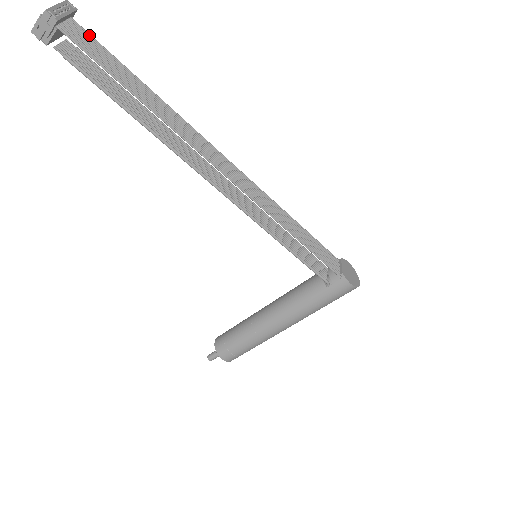
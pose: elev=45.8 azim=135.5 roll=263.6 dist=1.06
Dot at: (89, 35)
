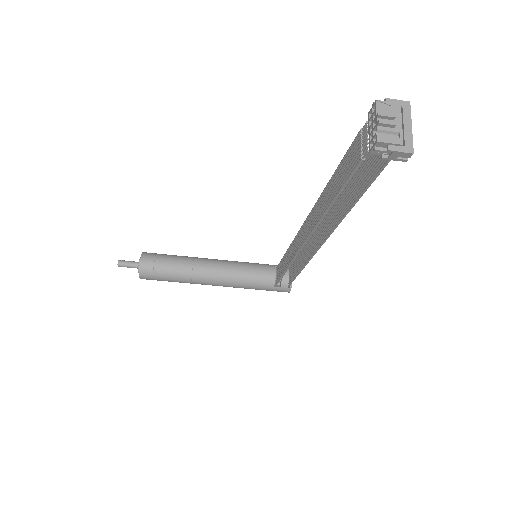
Dot at: occluded
